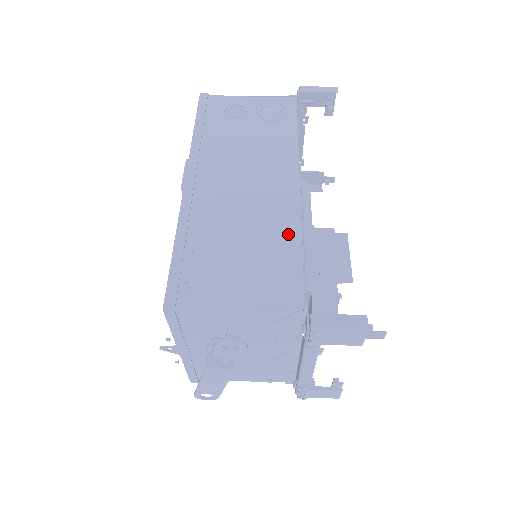
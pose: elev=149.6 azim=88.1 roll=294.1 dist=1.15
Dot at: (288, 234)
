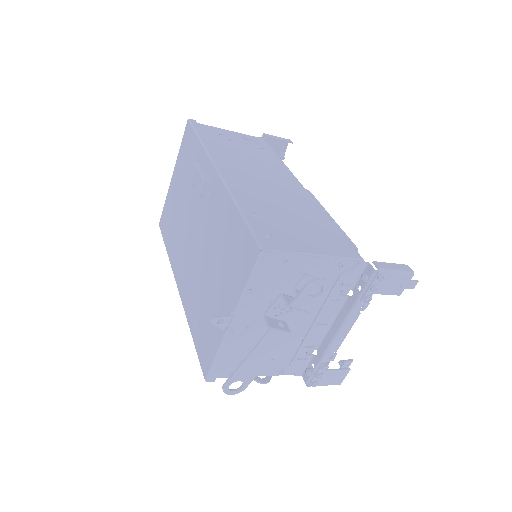
Dot at: (320, 215)
